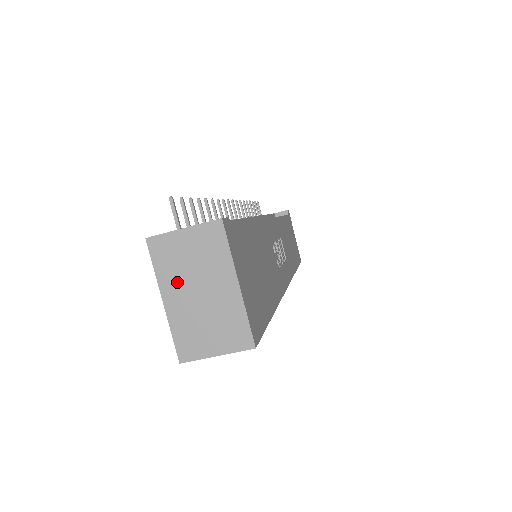
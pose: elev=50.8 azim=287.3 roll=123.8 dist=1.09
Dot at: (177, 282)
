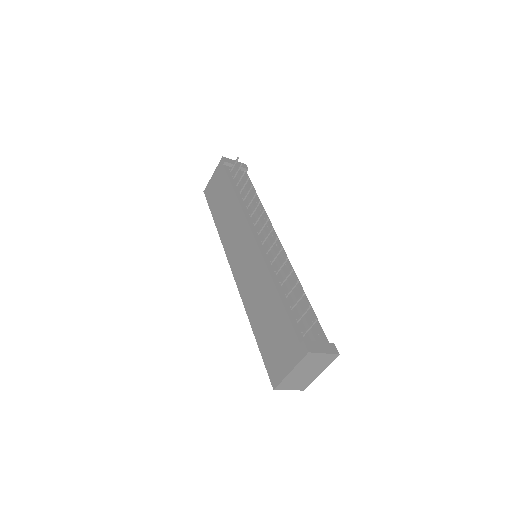
Dot at: (303, 368)
